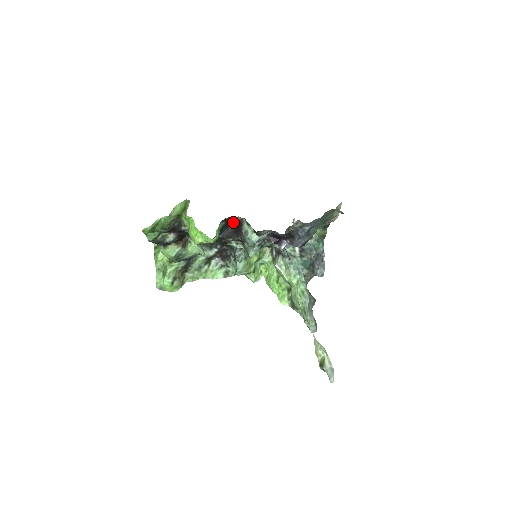
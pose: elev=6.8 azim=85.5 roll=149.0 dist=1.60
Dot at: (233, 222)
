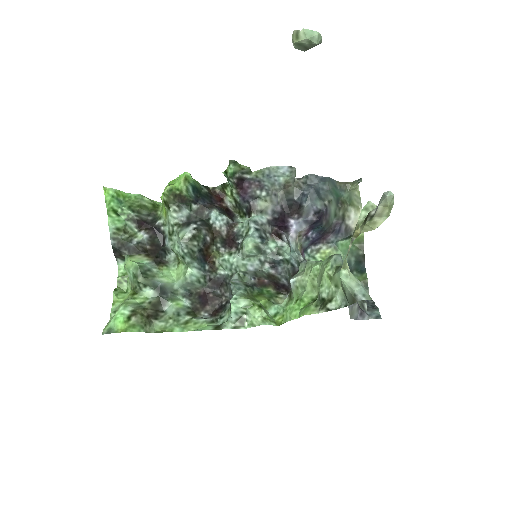
Dot at: (220, 204)
